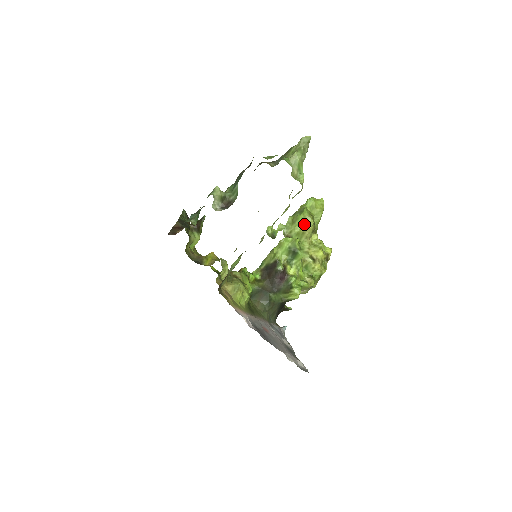
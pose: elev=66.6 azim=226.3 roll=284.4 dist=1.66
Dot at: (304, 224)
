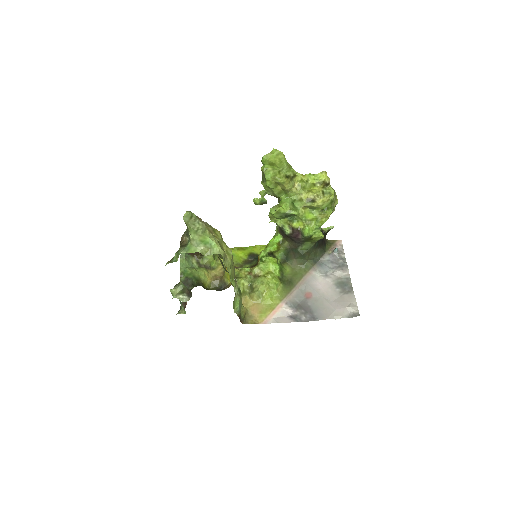
Dot at: (277, 184)
